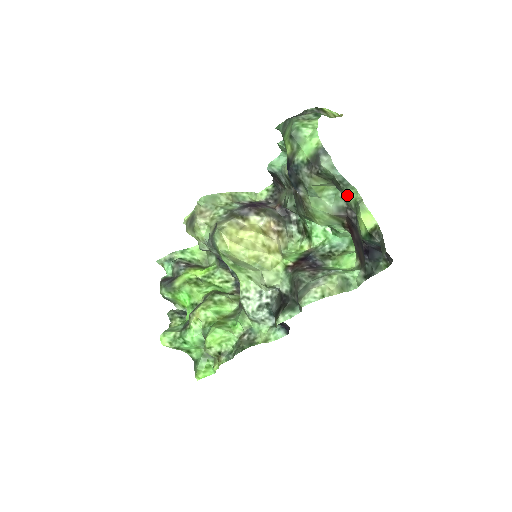
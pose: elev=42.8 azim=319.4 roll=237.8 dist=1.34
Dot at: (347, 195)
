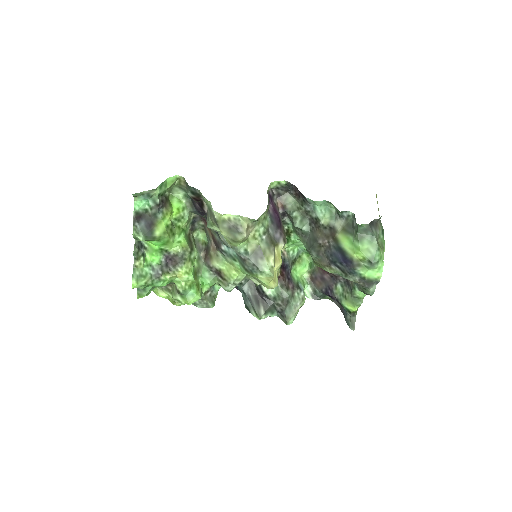
Dot at: (359, 292)
